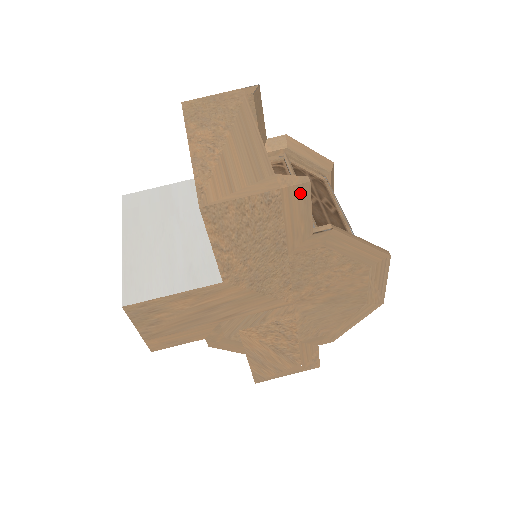
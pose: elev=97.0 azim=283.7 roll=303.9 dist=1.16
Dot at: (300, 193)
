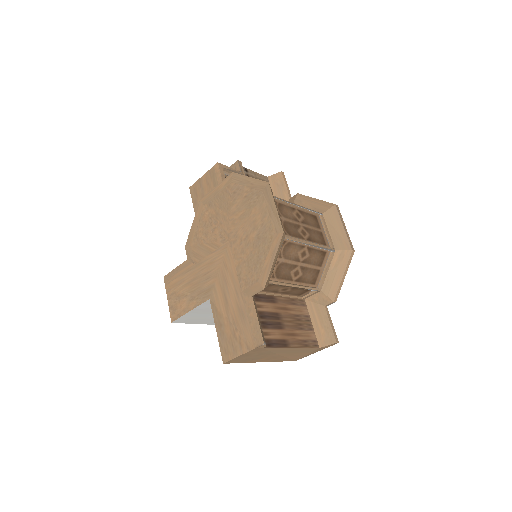
Dot at: occluded
